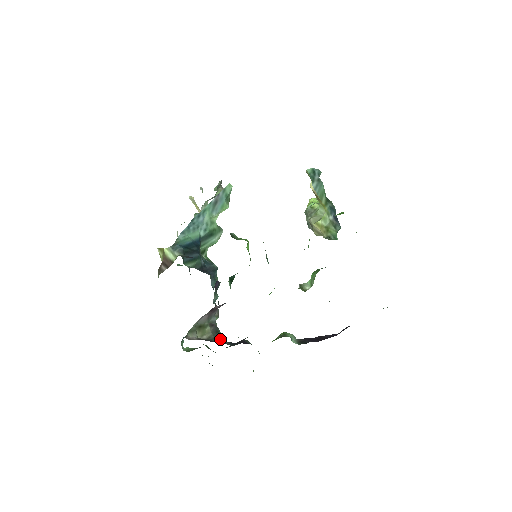
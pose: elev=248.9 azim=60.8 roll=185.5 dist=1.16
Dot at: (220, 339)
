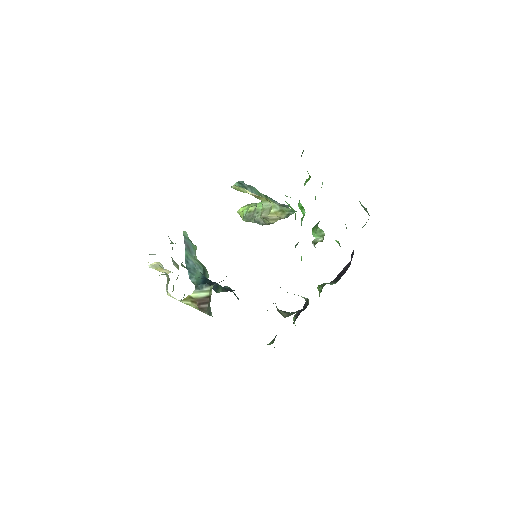
Dot at: occluded
